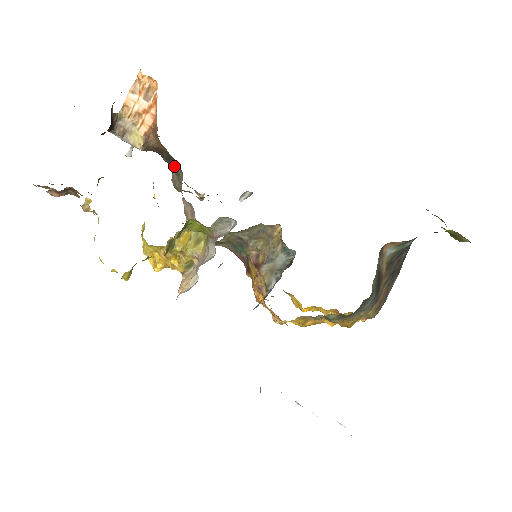
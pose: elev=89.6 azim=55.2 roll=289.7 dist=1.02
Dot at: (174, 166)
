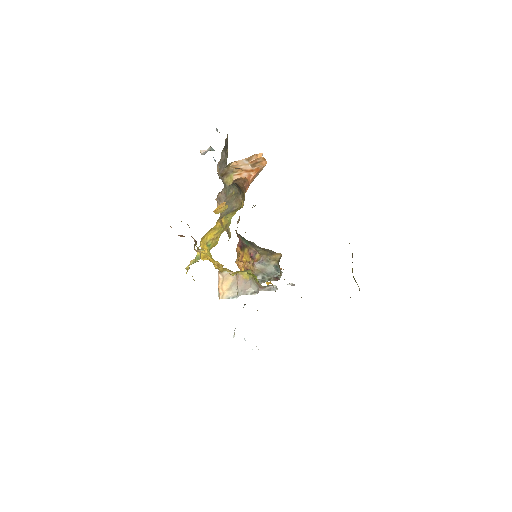
Dot at: (234, 183)
